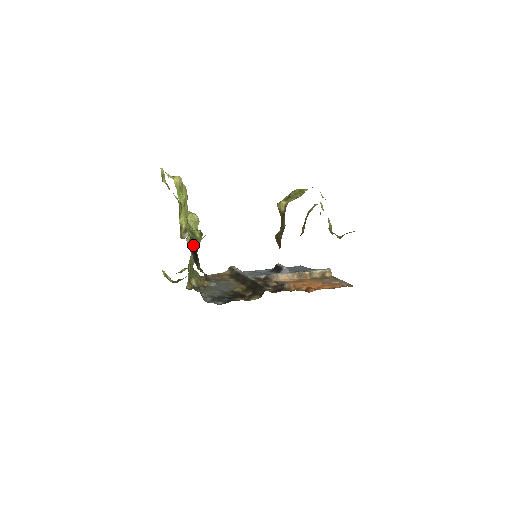
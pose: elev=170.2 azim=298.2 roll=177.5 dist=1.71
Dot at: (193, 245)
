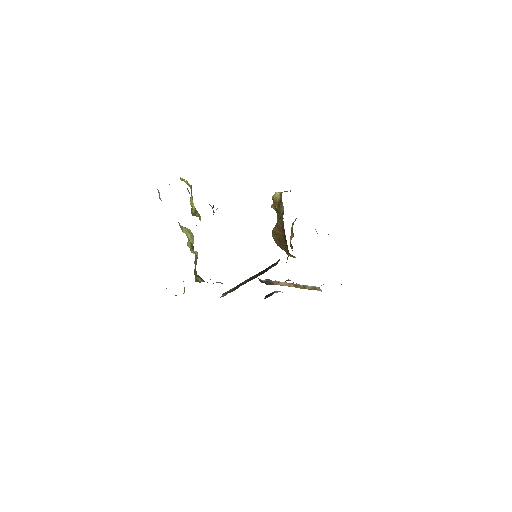
Dot at: occluded
